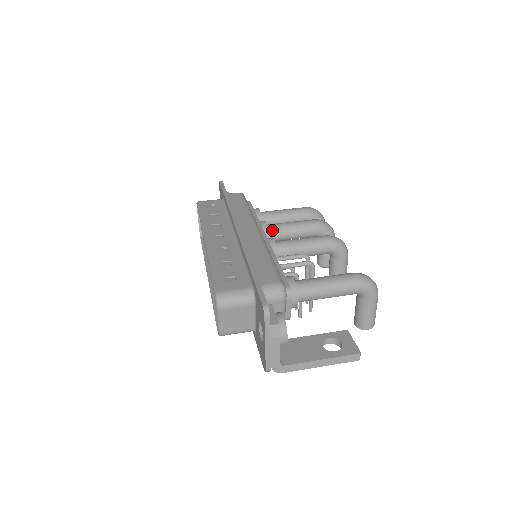
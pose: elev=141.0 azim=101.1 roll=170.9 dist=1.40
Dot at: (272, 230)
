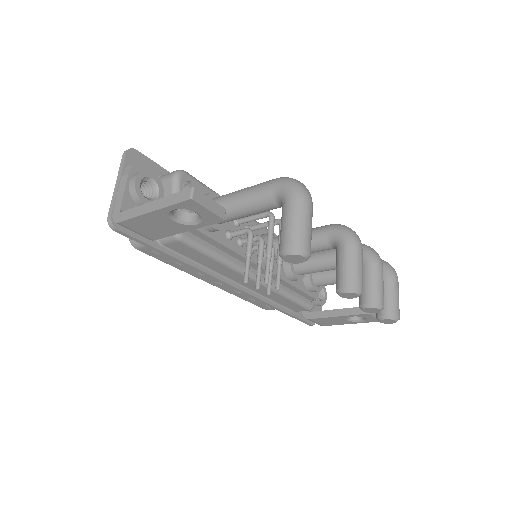
Dot at: occluded
